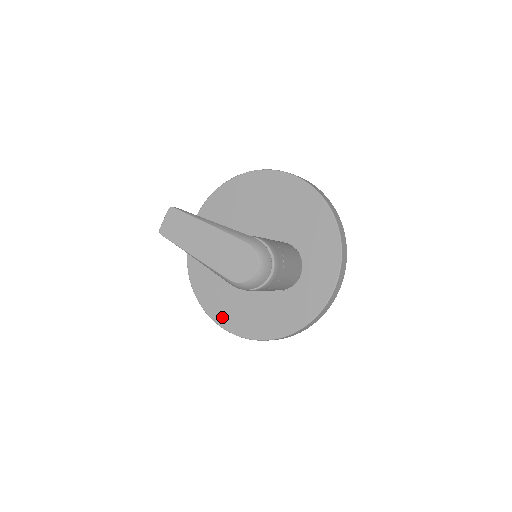
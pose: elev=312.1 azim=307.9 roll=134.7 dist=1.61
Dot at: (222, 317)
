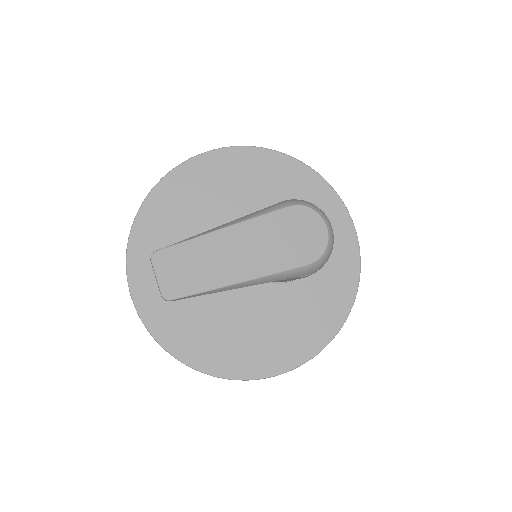
Dot at: (271, 363)
